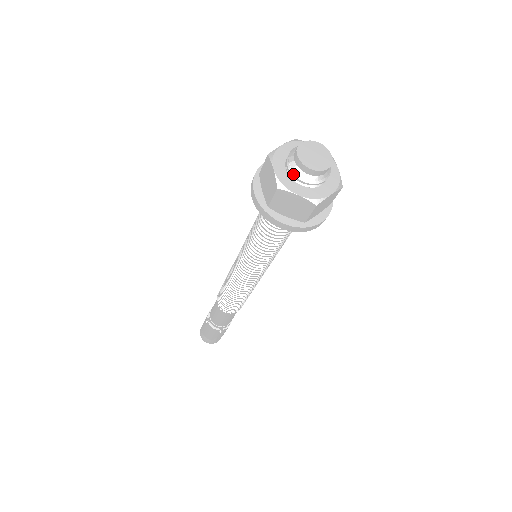
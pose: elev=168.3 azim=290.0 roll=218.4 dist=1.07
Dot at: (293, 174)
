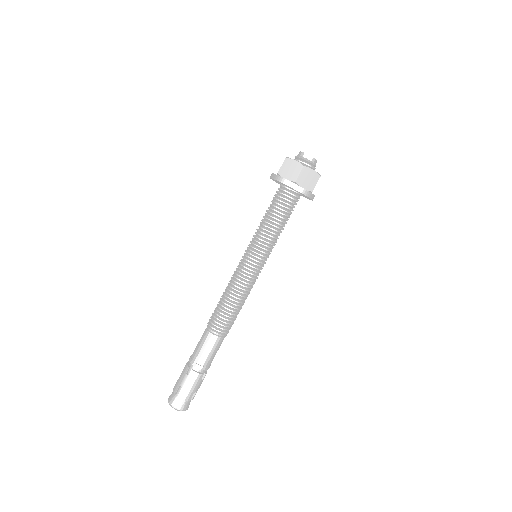
Dot at: (305, 162)
